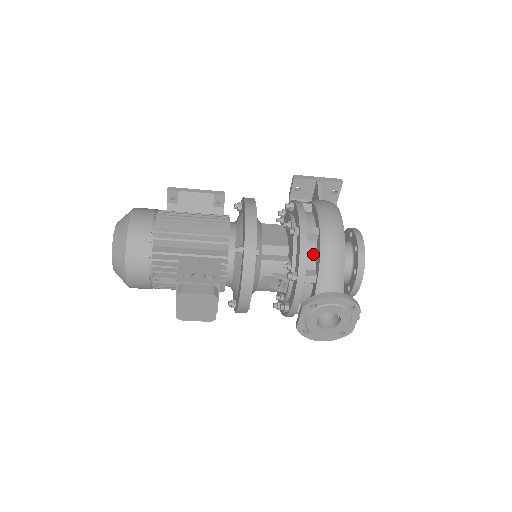
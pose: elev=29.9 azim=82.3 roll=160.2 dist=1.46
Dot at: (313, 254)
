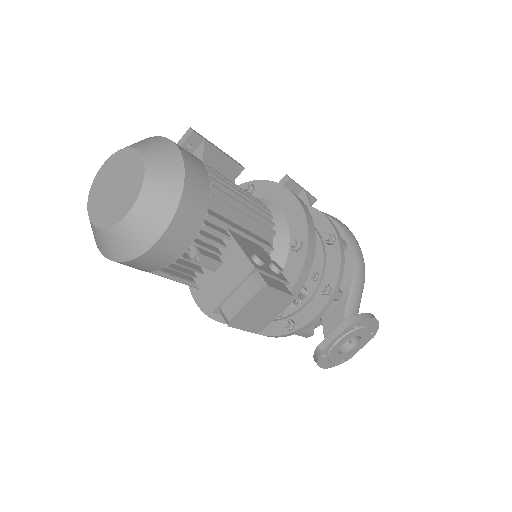
Dot at: occluded
